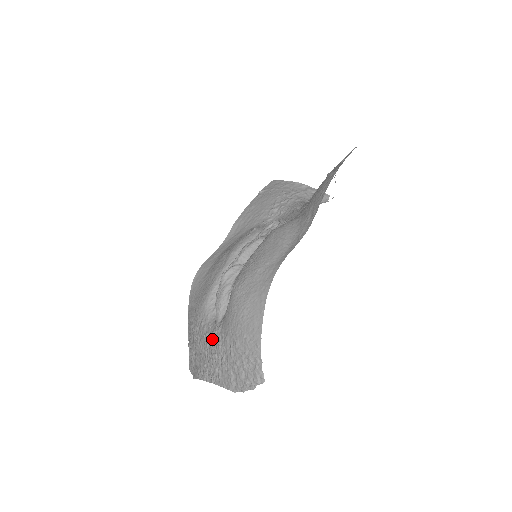
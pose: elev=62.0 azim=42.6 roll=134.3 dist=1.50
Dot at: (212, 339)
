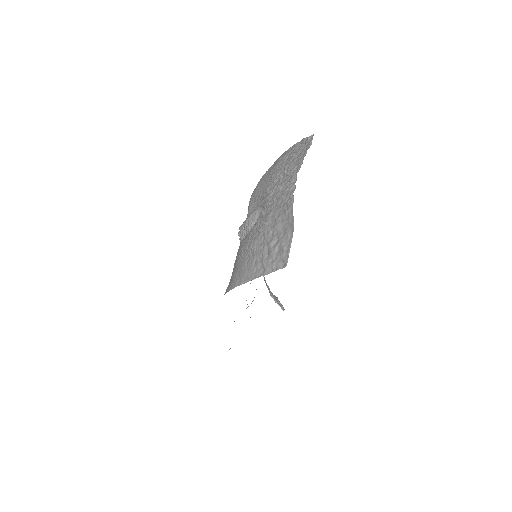
Dot at: (268, 197)
